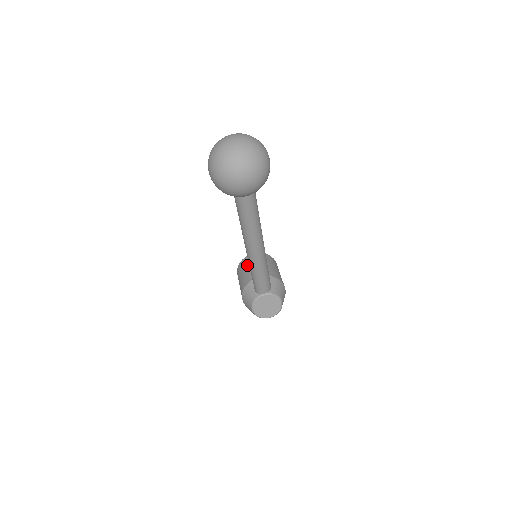
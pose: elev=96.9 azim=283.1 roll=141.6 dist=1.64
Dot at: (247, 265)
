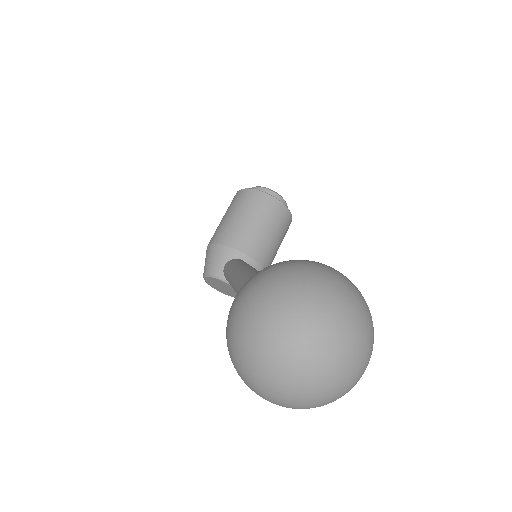
Dot at: (251, 211)
